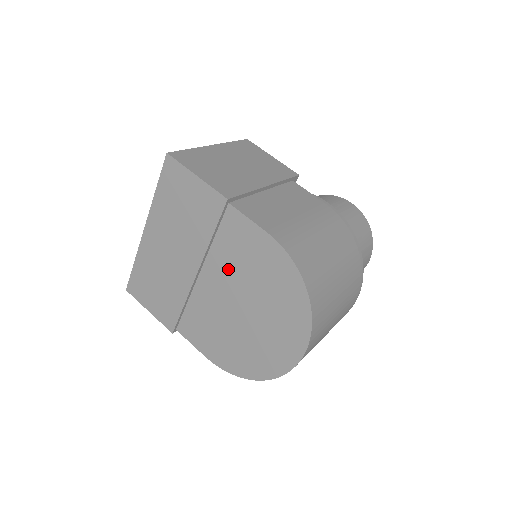
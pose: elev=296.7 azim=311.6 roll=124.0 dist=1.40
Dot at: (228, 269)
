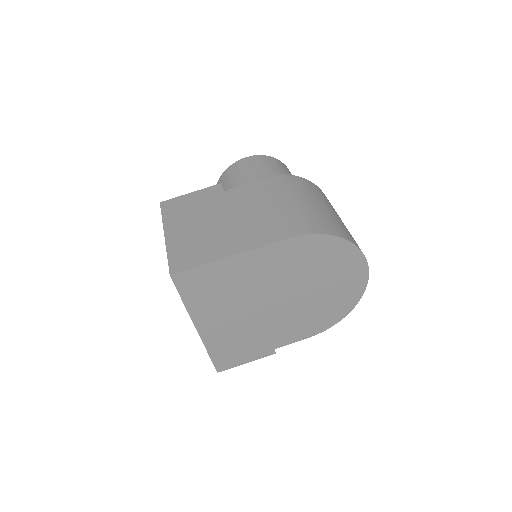
Dot at: (280, 283)
